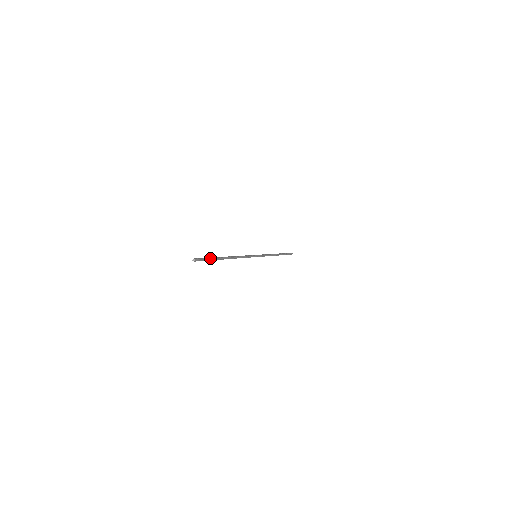
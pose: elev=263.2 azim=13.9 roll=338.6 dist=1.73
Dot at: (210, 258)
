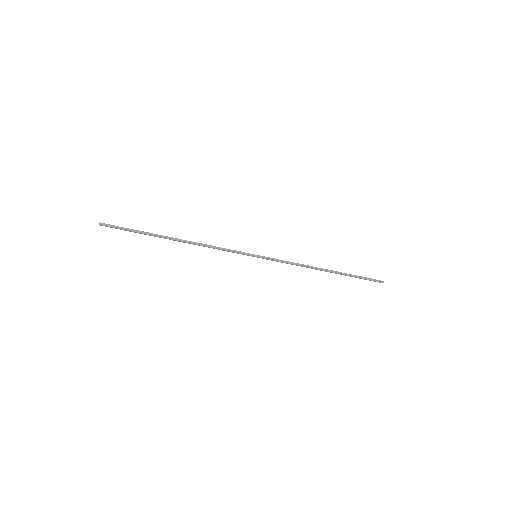
Dot at: (132, 229)
